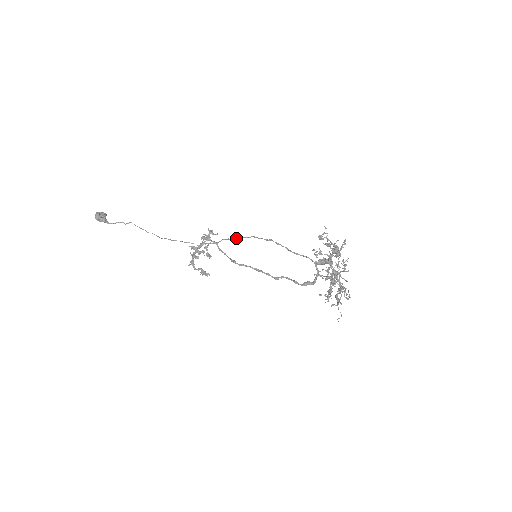
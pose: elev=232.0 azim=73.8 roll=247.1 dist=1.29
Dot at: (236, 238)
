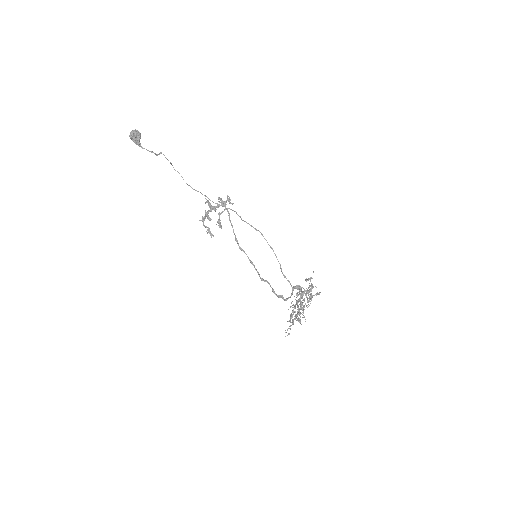
Dot at: (247, 223)
